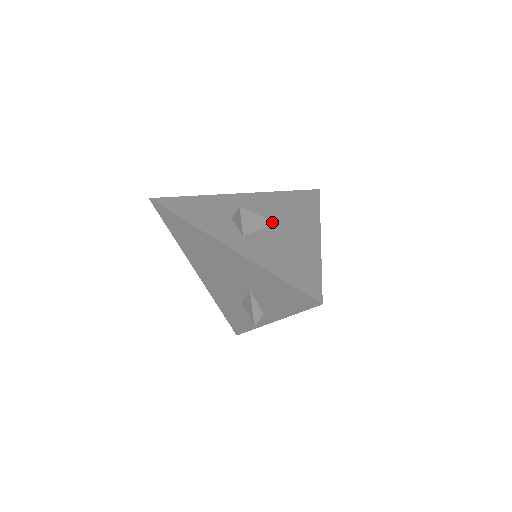
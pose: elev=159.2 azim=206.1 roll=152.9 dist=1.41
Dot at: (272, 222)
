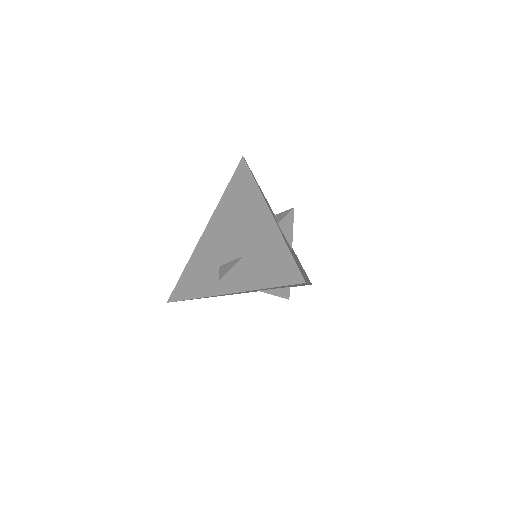
Dot at: occluded
